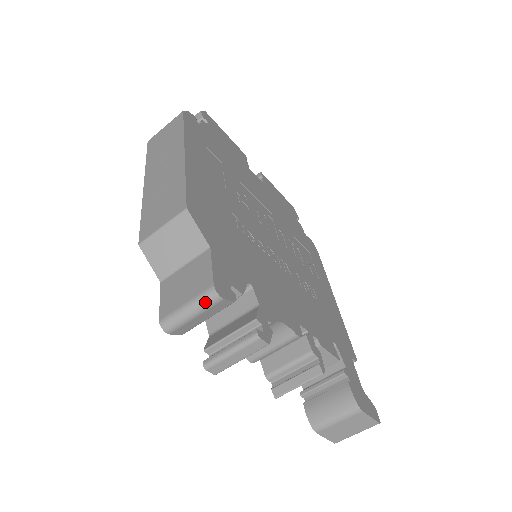
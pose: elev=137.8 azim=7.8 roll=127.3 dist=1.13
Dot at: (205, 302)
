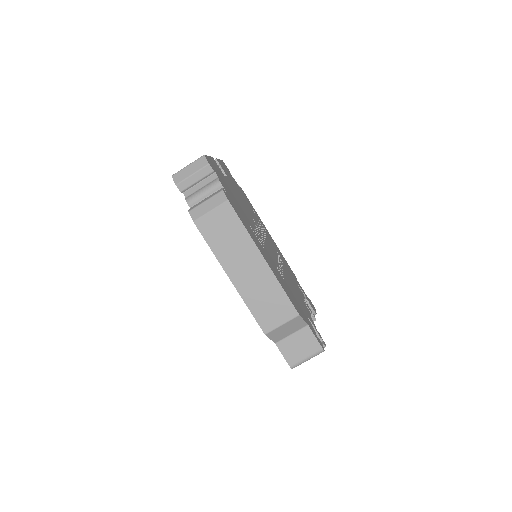
Dot at: occluded
